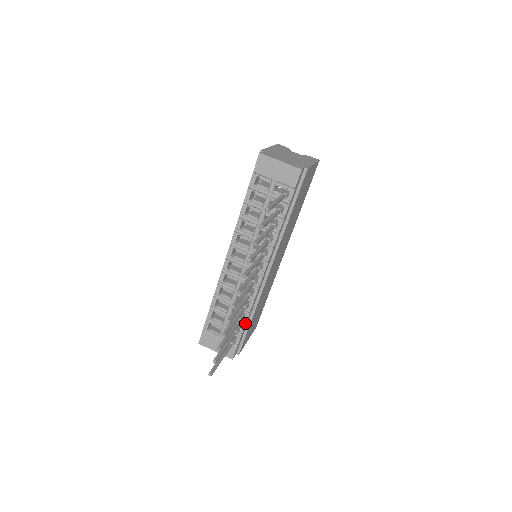
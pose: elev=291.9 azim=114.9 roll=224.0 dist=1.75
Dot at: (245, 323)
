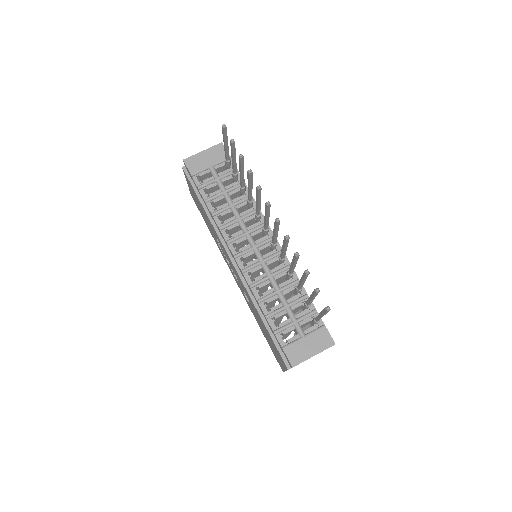
Dot at: (306, 295)
